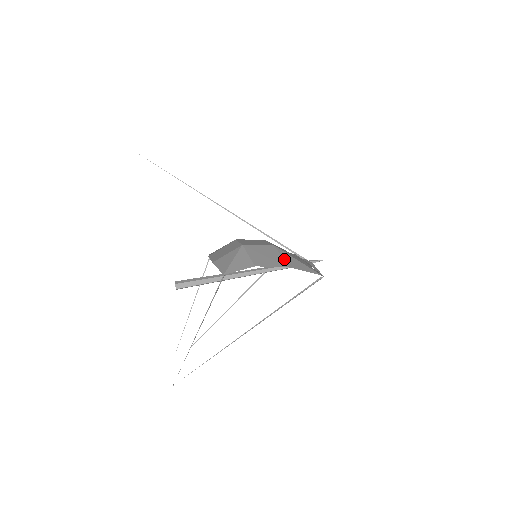
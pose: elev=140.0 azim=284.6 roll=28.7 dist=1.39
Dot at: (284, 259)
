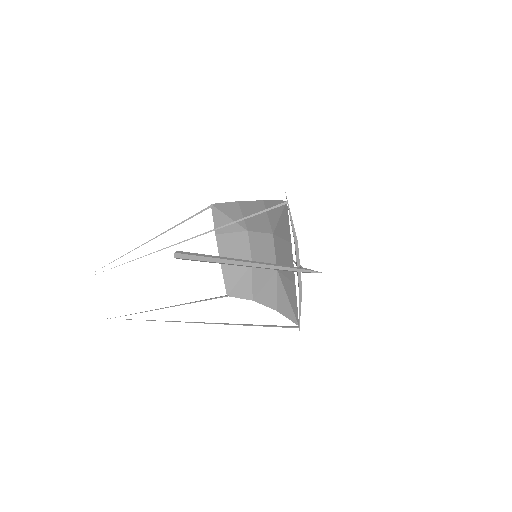
Dot at: (267, 213)
